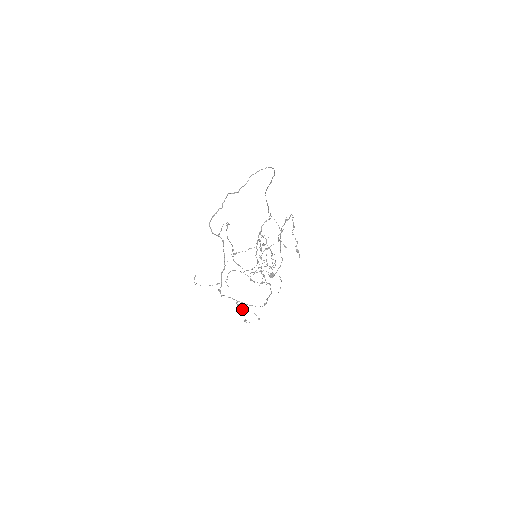
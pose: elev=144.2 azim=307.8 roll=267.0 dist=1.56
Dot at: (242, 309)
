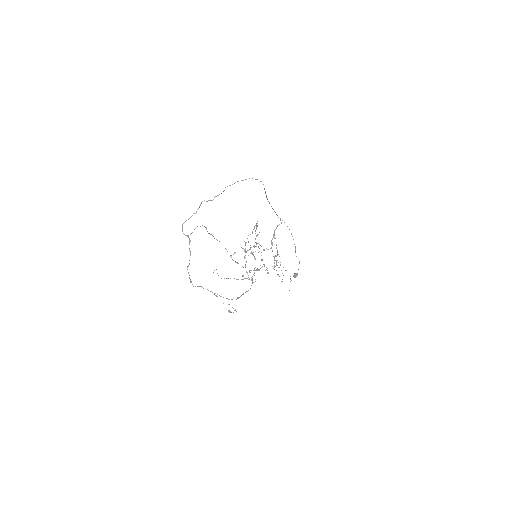
Dot at: occluded
